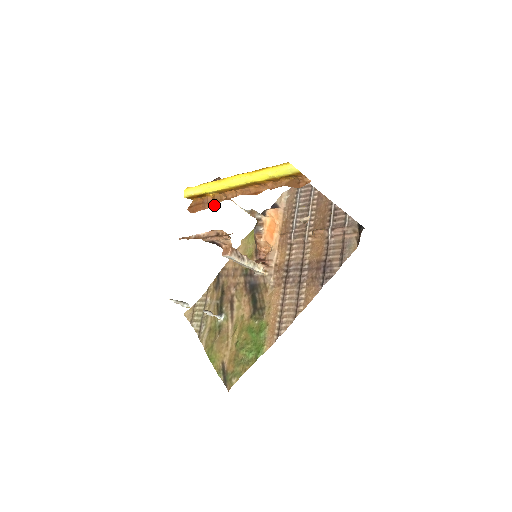
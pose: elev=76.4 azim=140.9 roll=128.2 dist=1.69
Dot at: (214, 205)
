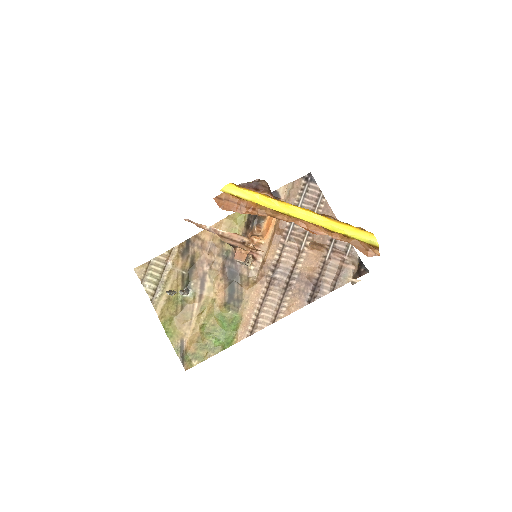
Dot at: (254, 214)
